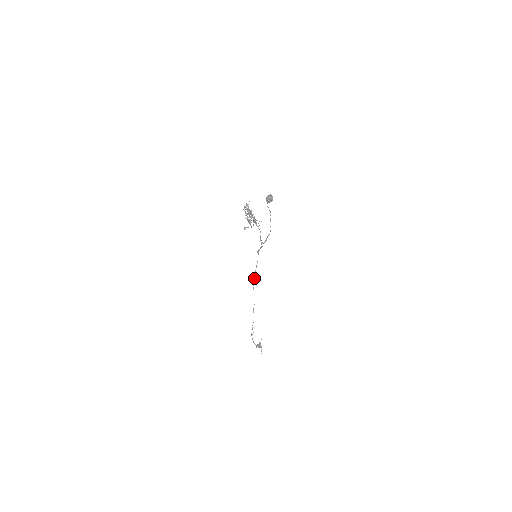
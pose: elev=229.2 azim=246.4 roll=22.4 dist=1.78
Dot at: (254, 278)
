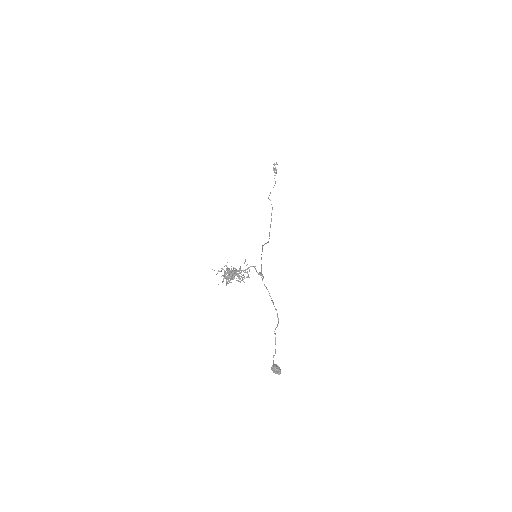
Dot at: (262, 250)
